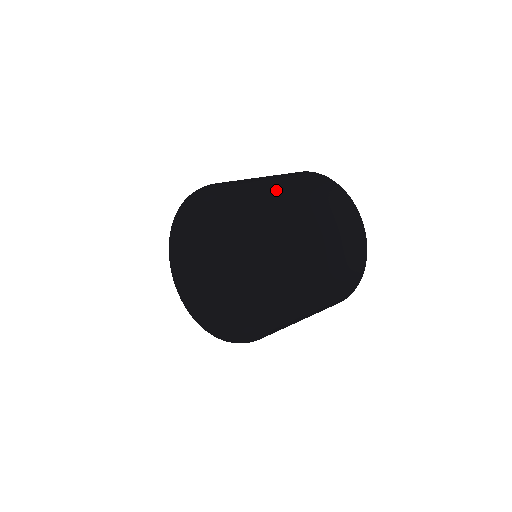
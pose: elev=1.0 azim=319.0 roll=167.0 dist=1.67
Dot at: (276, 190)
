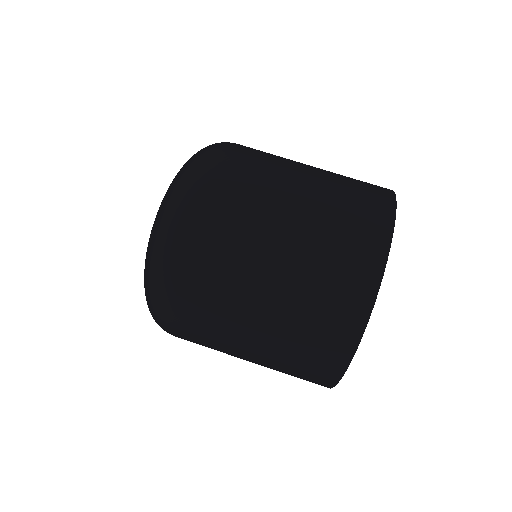
Dot at: (276, 163)
